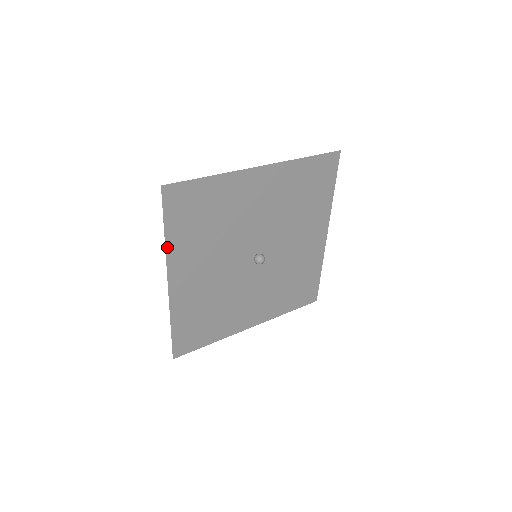
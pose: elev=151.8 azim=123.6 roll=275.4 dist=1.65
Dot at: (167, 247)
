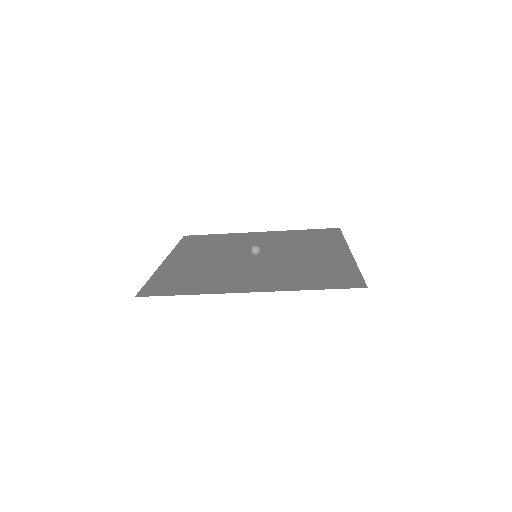
Dot at: (175, 250)
